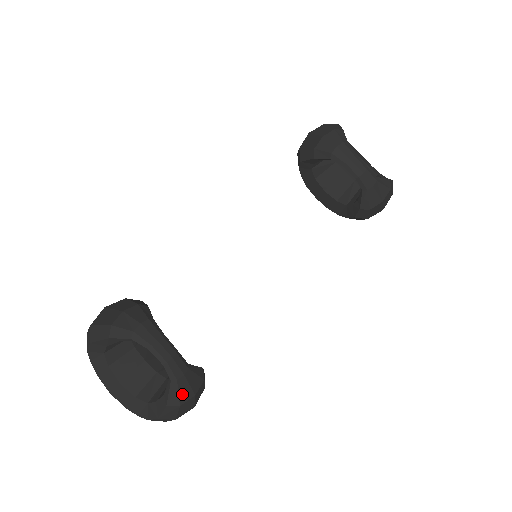
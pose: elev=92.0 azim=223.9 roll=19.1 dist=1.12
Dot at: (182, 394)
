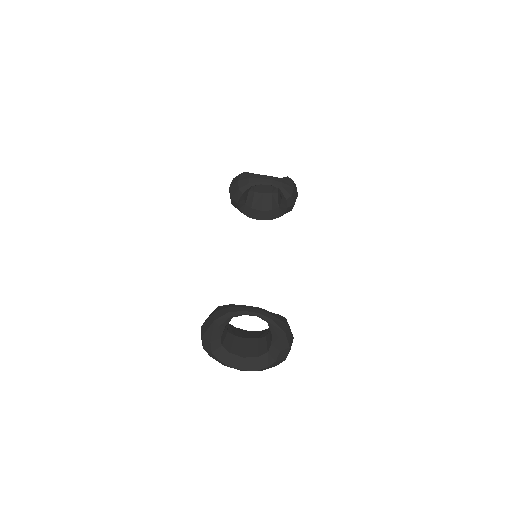
Dot at: (281, 326)
